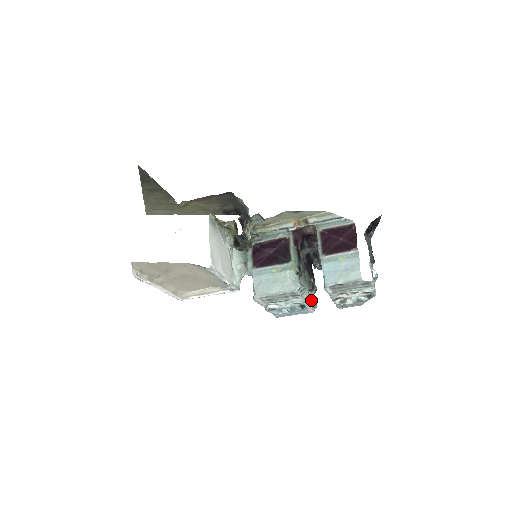
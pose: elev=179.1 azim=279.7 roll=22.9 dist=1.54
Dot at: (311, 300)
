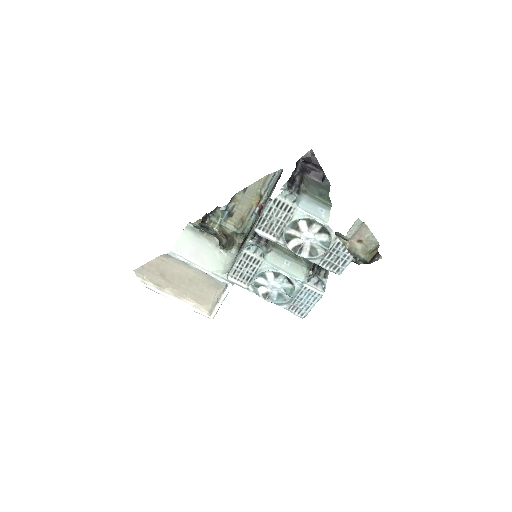
Dot at: (308, 277)
